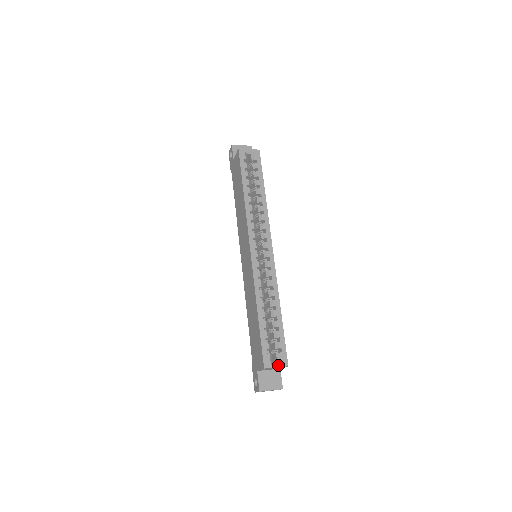
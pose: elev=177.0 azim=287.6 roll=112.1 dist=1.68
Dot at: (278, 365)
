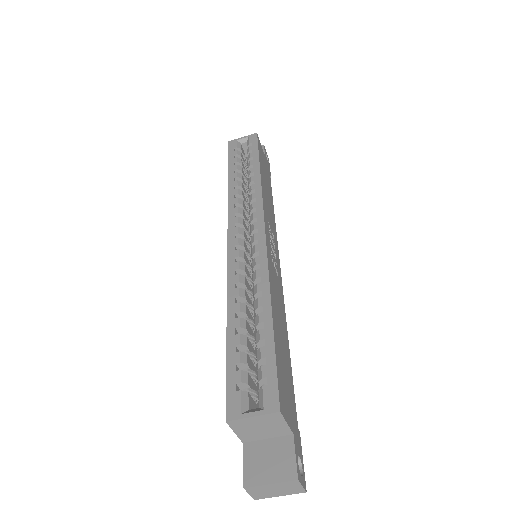
Dot at: (257, 411)
